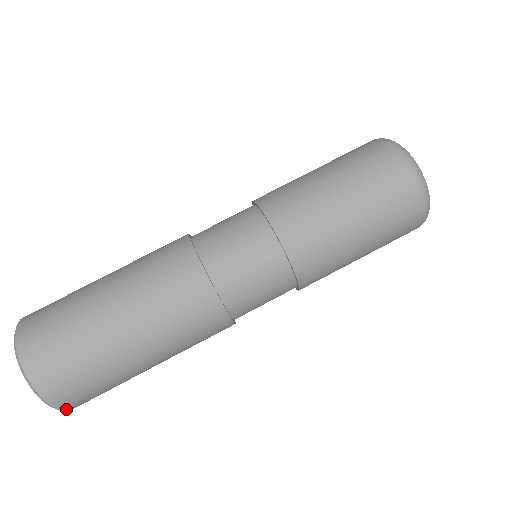
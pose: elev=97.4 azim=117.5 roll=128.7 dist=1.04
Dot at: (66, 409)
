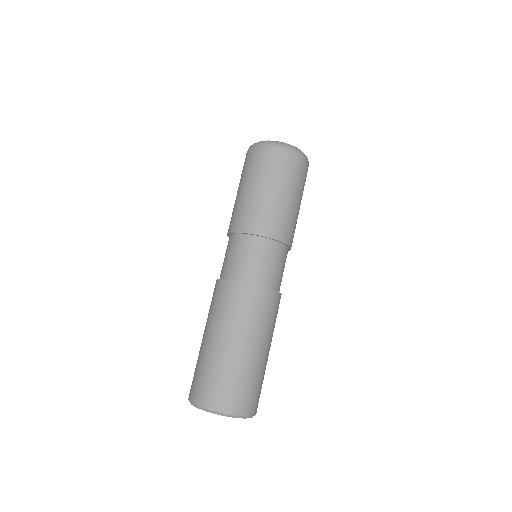
Dot at: (231, 412)
